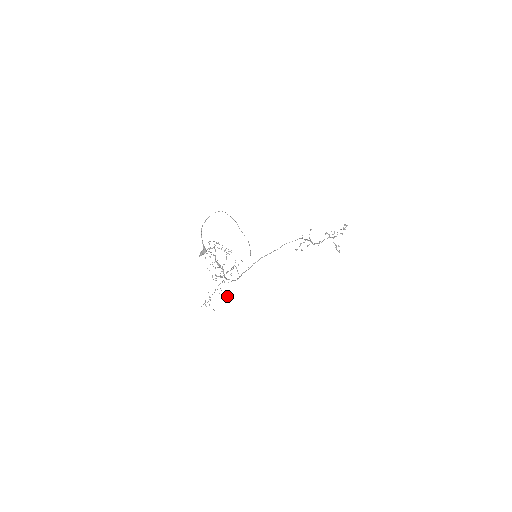
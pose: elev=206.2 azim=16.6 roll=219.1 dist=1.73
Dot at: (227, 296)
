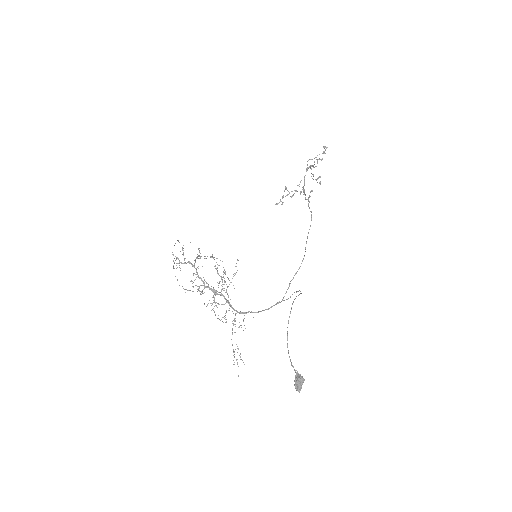
Dot at: (239, 326)
